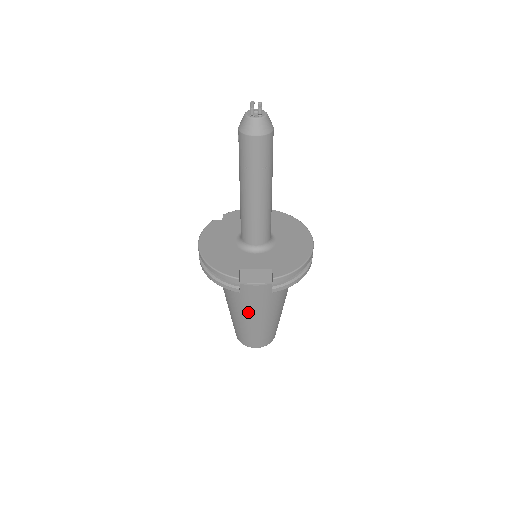
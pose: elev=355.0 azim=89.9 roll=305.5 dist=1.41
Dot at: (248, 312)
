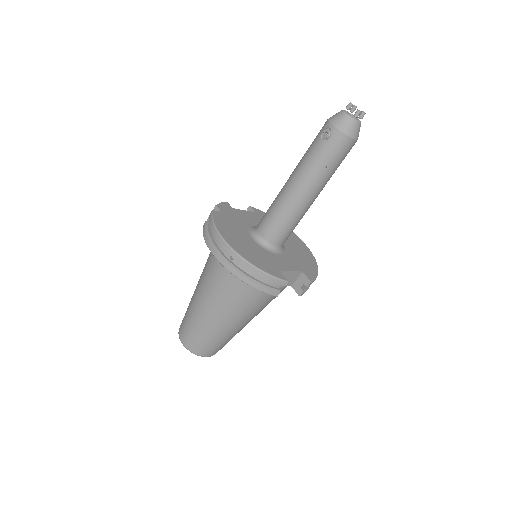
Dot at: (242, 317)
